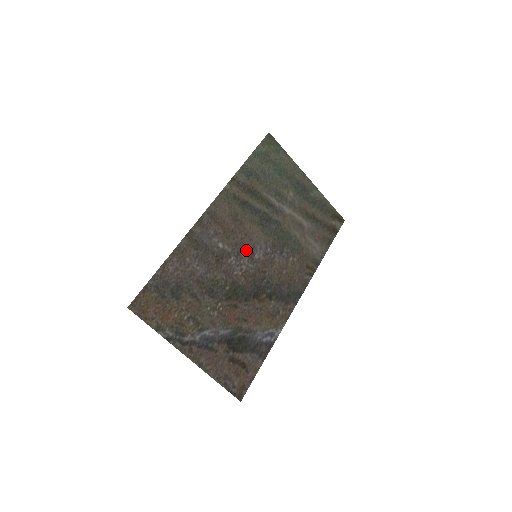
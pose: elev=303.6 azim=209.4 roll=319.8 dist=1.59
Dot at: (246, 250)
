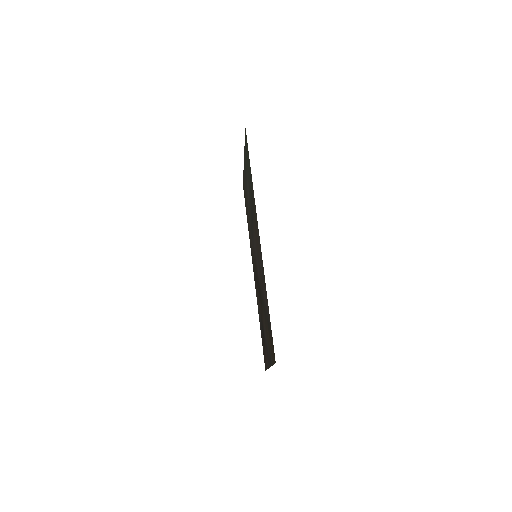
Dot at: occluded
